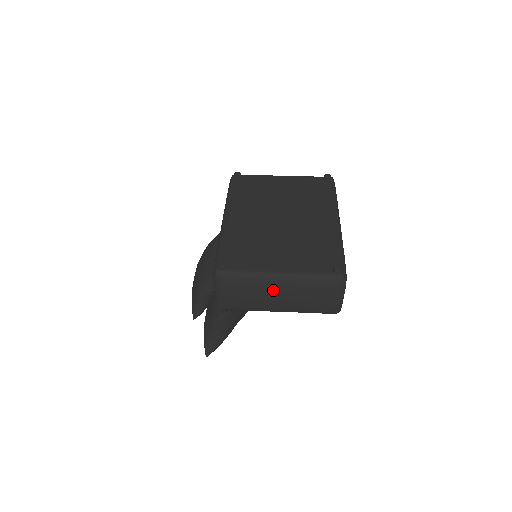
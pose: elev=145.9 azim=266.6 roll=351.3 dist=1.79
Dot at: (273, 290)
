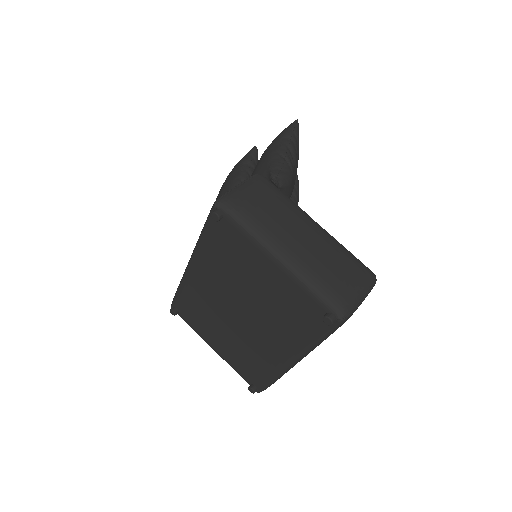
Dot at: occluded
